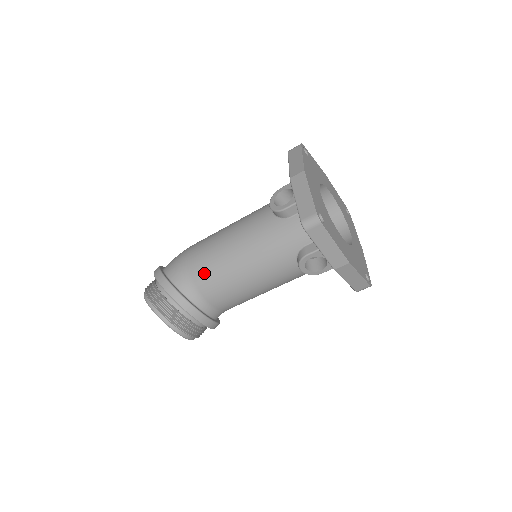
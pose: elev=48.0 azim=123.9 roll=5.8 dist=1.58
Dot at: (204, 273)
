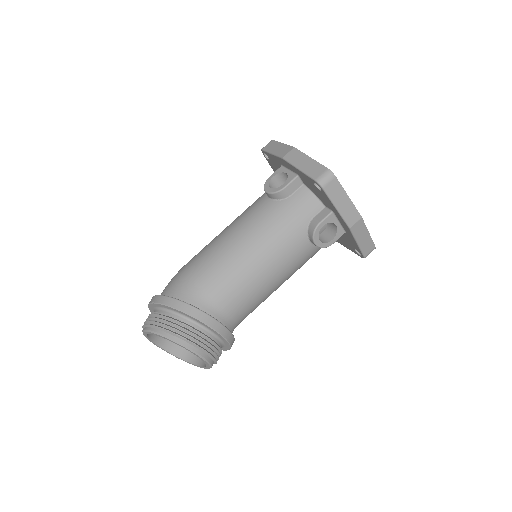
Dot at: (215, 278)
